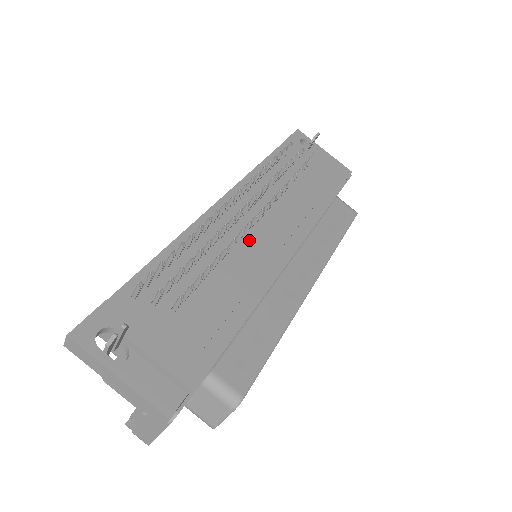
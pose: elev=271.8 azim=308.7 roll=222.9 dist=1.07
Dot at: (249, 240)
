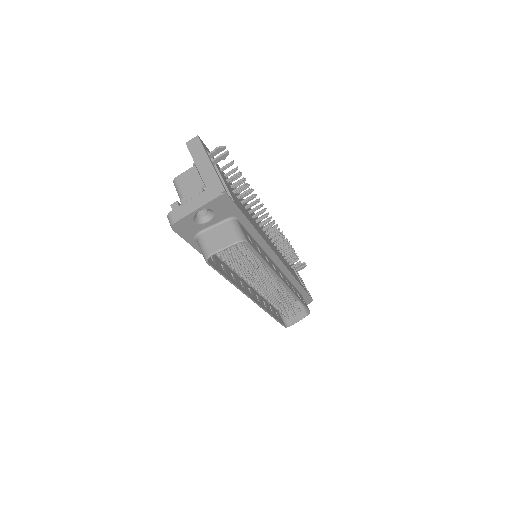
Dot at: occluded
